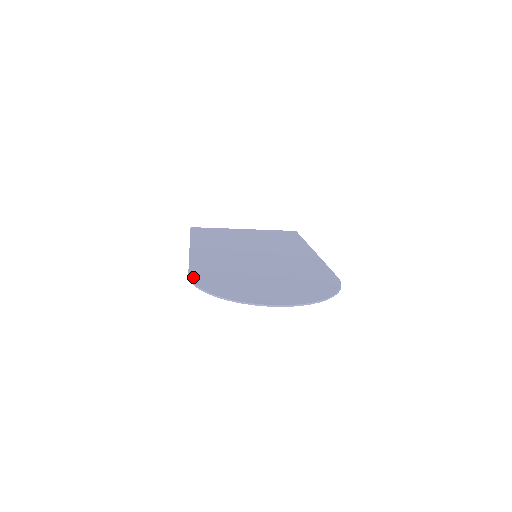
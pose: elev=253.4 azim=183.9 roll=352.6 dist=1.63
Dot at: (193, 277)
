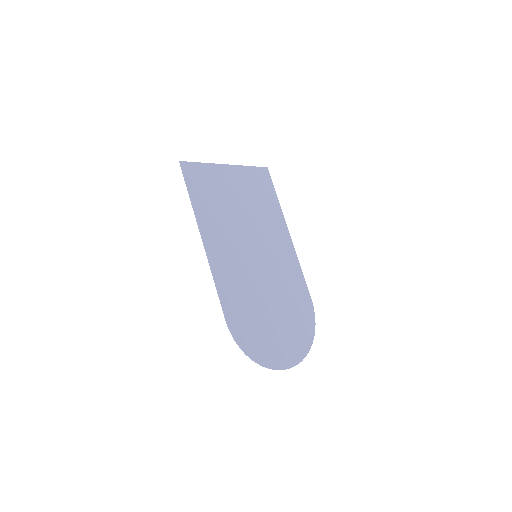
Dot at: (232, 328)
